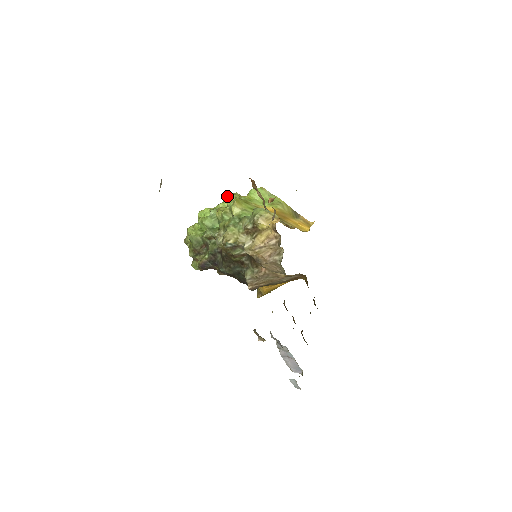
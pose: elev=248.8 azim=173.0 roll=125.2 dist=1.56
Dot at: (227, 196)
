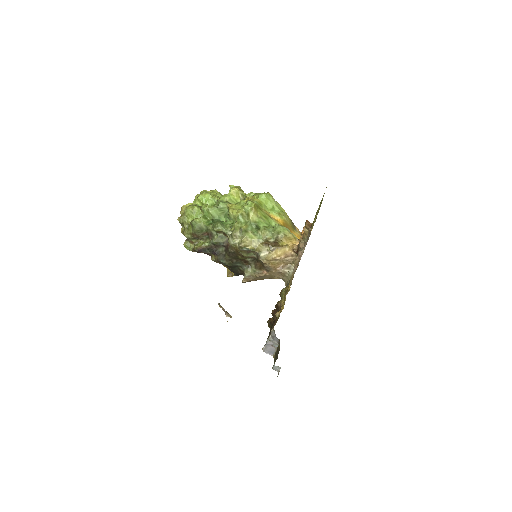
Dot at: (234, 190)
